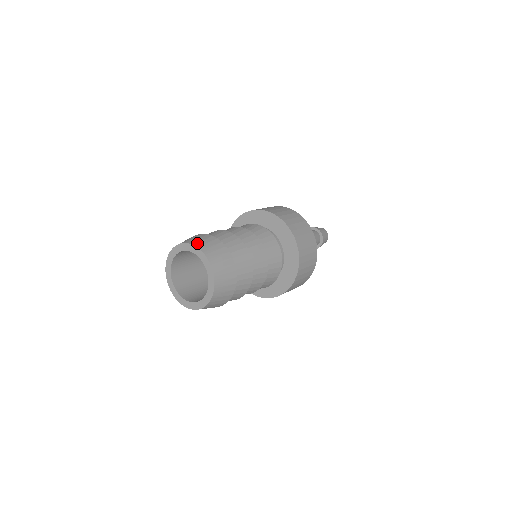
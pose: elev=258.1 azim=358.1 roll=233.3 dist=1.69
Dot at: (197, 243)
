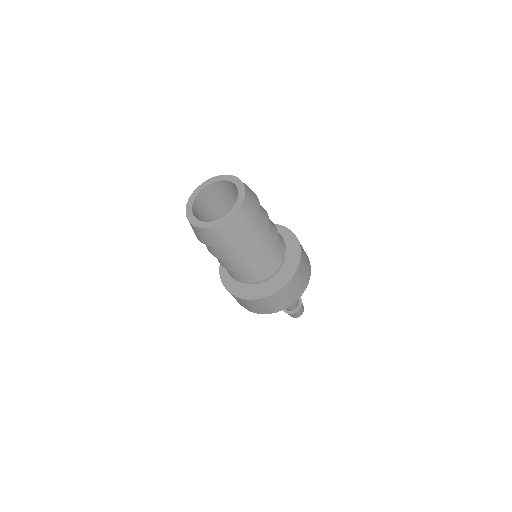
Dot at: occluded
